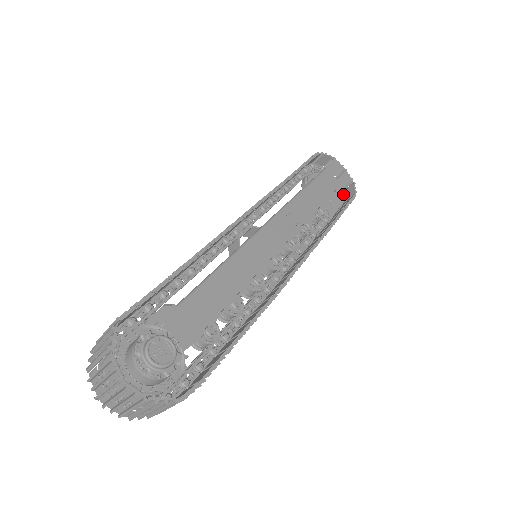
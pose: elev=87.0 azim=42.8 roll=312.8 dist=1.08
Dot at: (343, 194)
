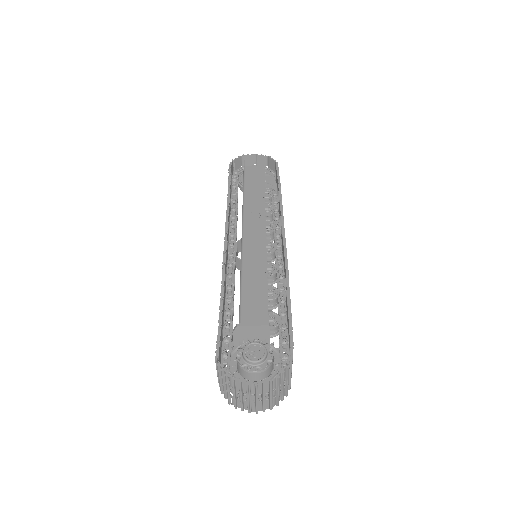
Dot at: (270, 169)
